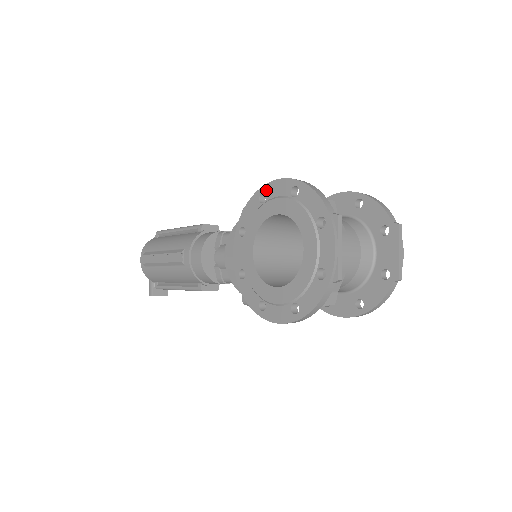
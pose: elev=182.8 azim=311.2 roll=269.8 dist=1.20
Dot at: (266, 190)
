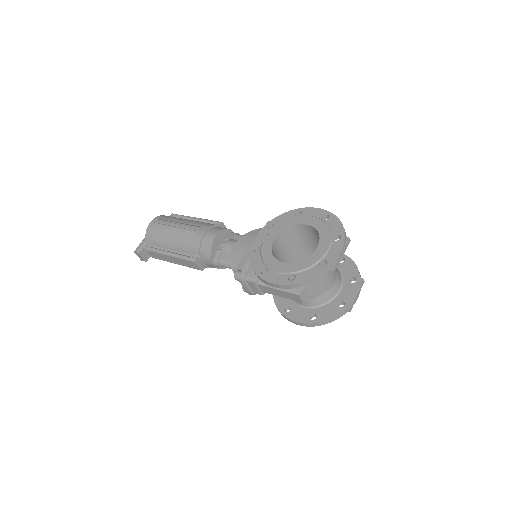
Dot at: (304, 210)
